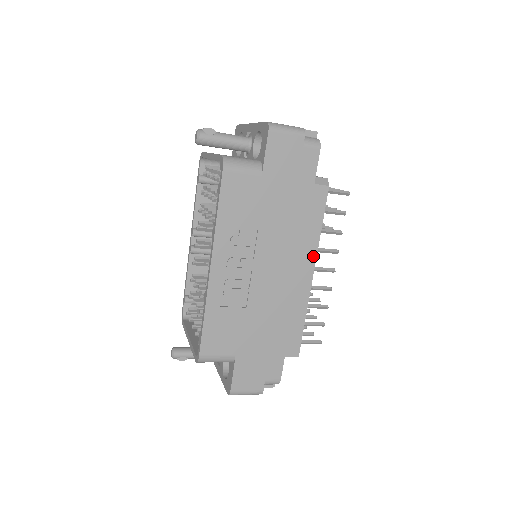
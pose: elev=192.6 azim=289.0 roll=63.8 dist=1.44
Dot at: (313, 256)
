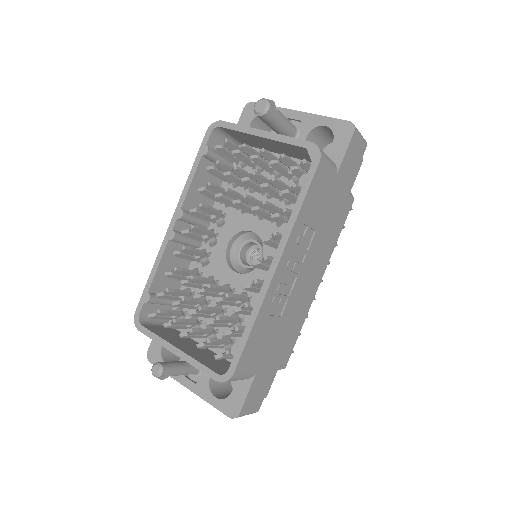
Dot at: (325, 266)
